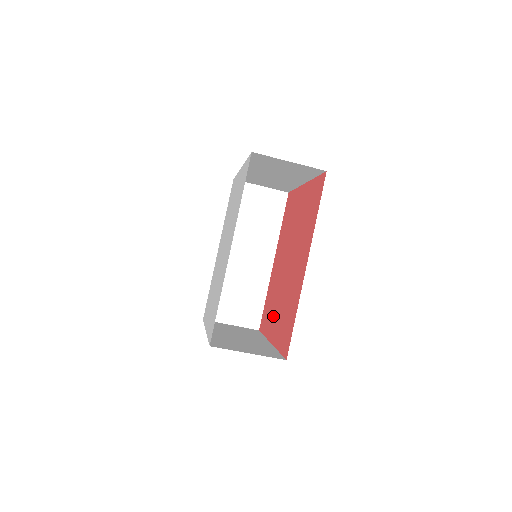
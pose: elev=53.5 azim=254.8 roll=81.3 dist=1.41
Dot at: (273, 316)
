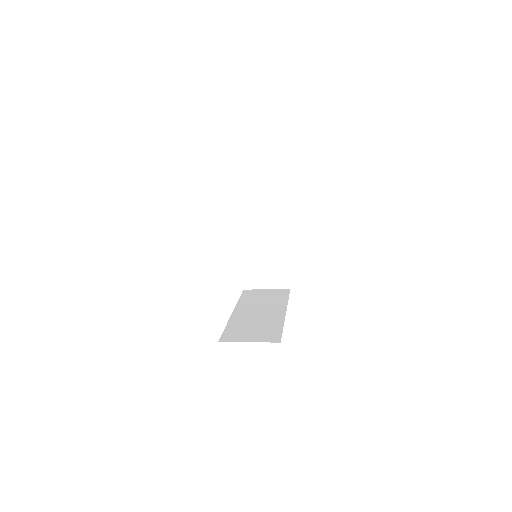
Dot at: occluded
